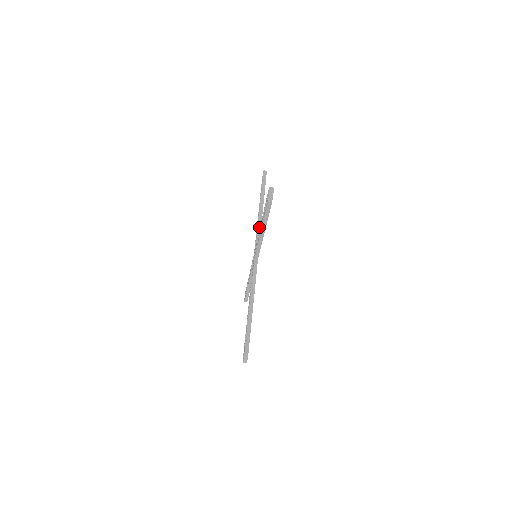
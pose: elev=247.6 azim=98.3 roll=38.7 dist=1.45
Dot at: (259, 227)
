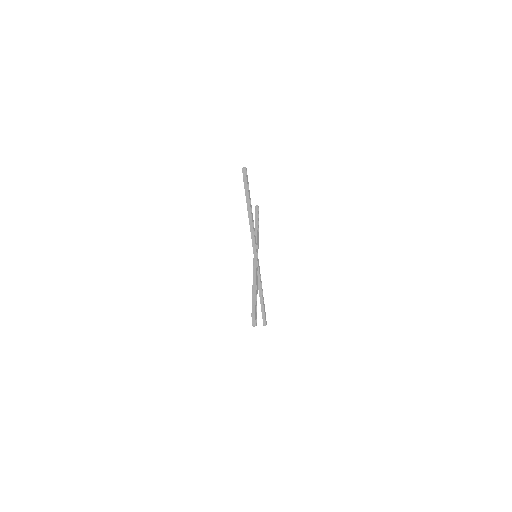
Dot at: occluded
